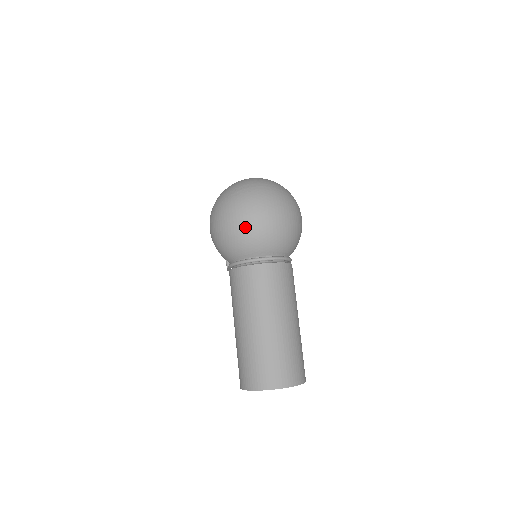
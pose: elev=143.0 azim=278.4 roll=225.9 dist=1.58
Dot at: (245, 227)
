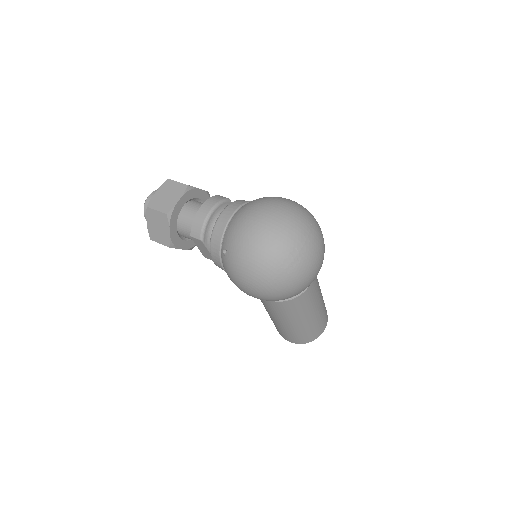
Dot at: (308, 285)
